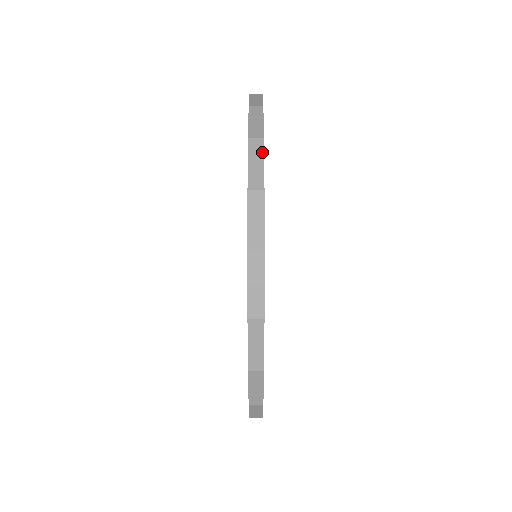
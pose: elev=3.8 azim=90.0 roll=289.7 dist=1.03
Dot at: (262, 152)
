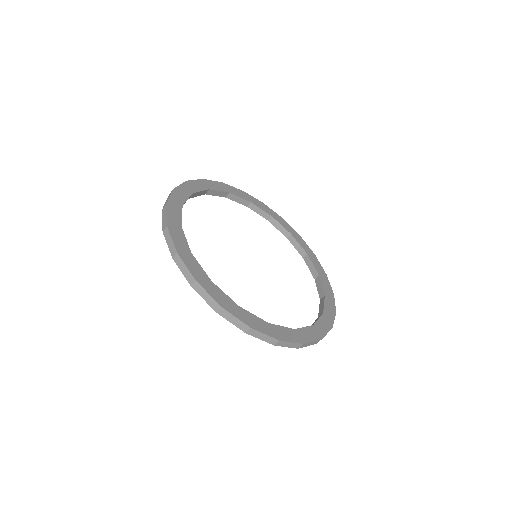
Dot at: (170, 194)
